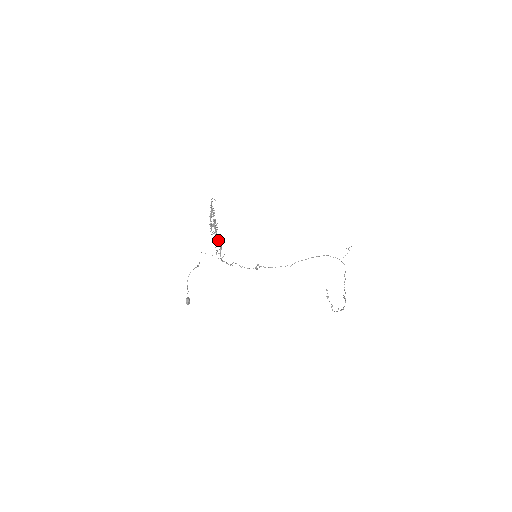
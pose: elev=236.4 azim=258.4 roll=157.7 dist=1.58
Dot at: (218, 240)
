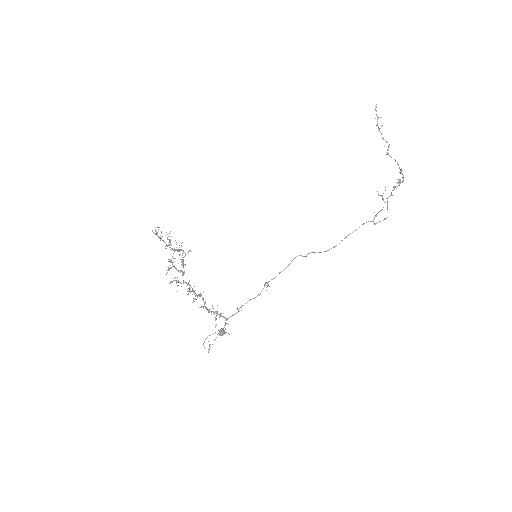
Dot at: occluded
